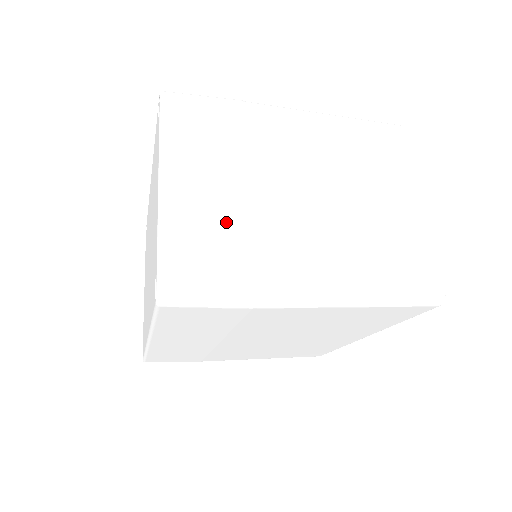
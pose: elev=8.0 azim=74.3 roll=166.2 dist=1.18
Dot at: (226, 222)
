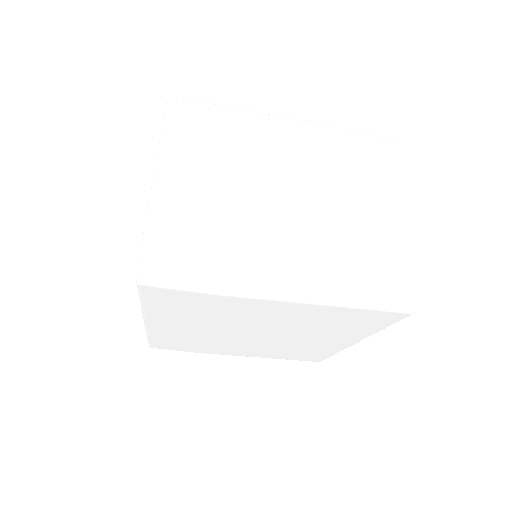
Dot at: (209, 216)
